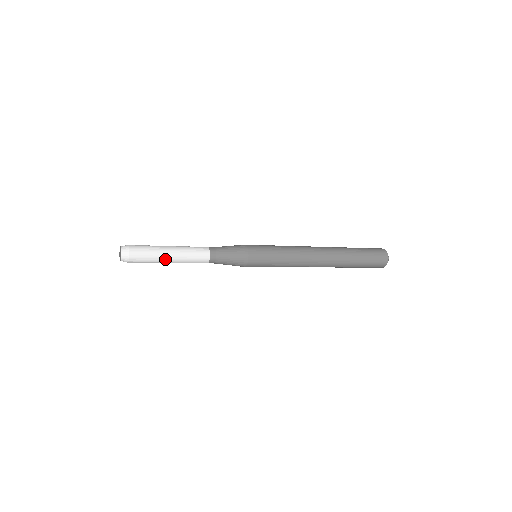
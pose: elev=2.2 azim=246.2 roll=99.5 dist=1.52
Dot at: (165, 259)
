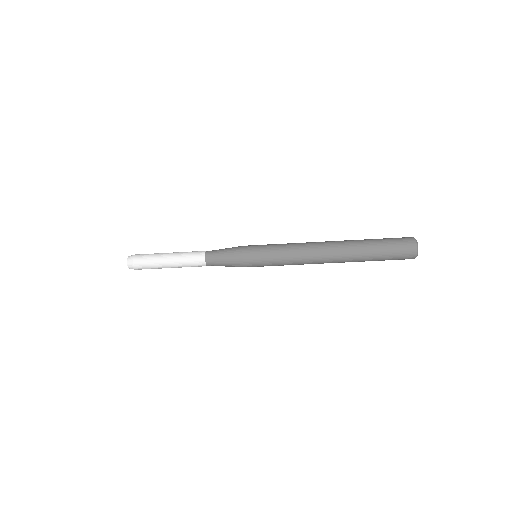
Dot at: (165, 266)
